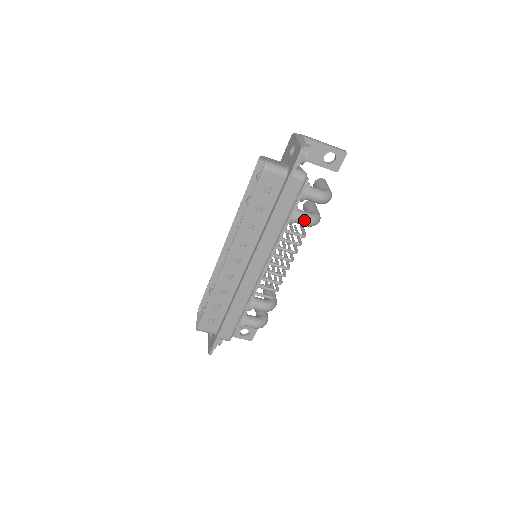
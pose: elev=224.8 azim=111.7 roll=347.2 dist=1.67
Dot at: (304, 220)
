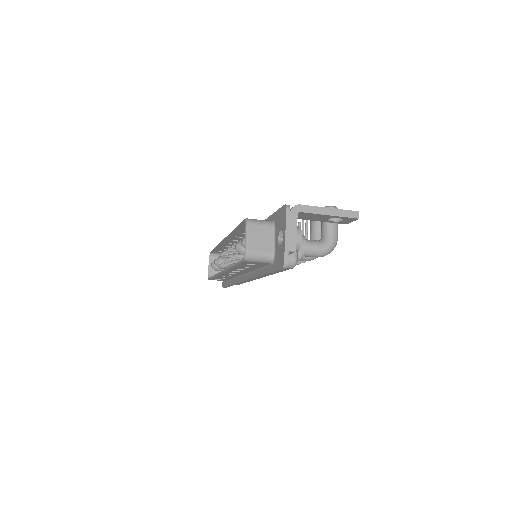
Dot at: (302, 260)
